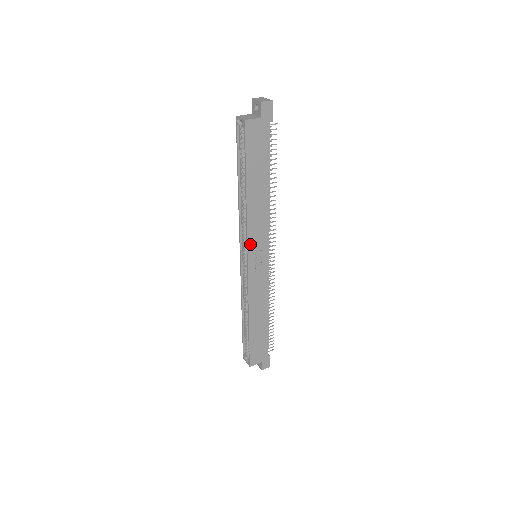
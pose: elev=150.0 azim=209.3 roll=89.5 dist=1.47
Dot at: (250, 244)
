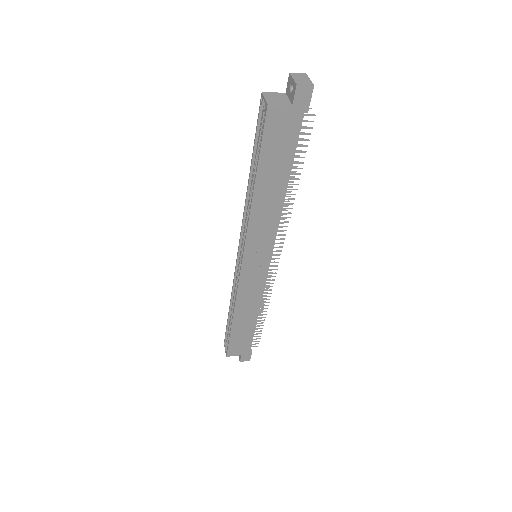
Dot at: (248, 245)
